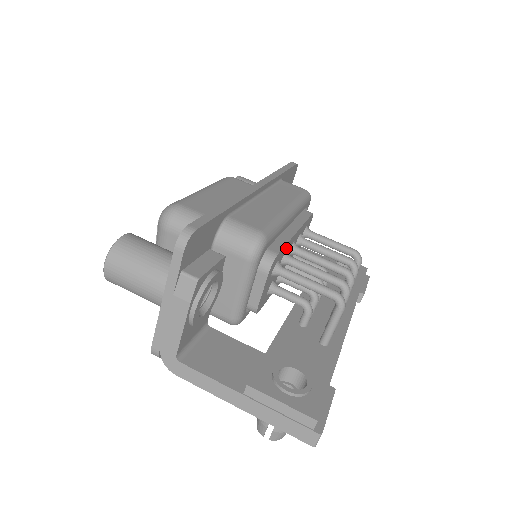
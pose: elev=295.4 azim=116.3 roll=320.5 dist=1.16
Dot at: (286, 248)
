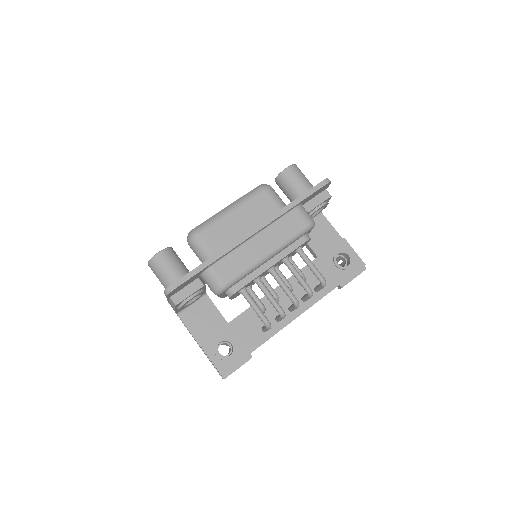
Dot at: (255, 279)
